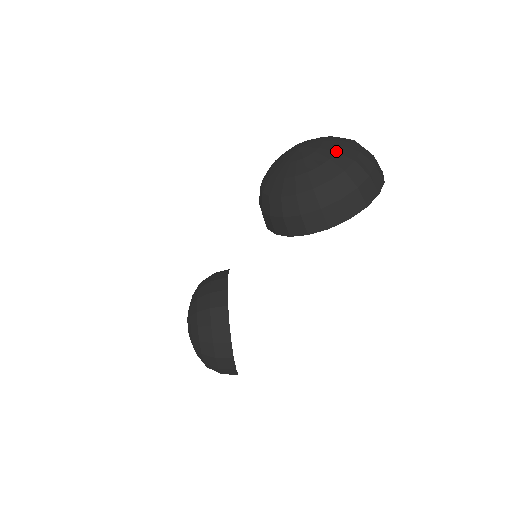
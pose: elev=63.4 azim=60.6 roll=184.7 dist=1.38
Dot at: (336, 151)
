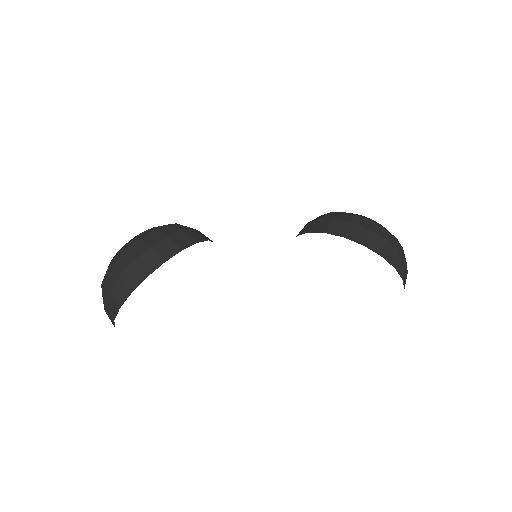
Dot at: occluded
